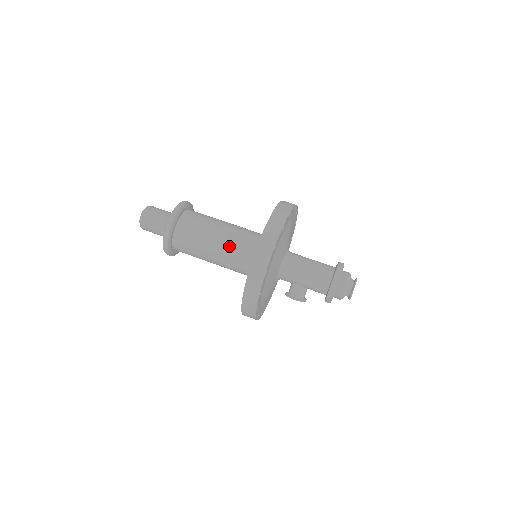
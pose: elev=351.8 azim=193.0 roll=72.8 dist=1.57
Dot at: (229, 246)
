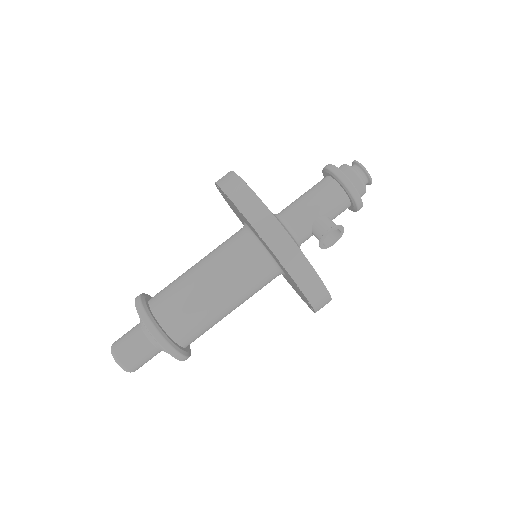
Dot at: (216, 260)
